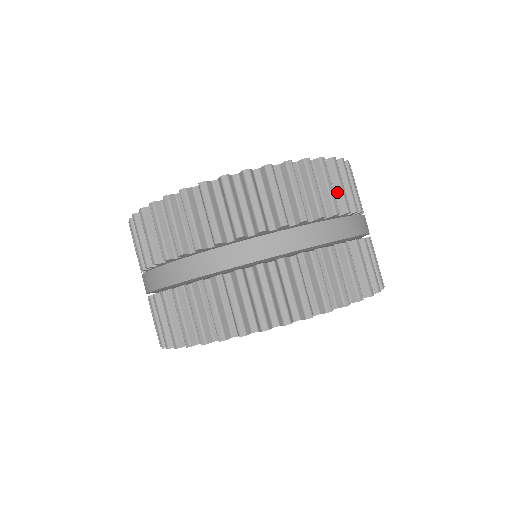
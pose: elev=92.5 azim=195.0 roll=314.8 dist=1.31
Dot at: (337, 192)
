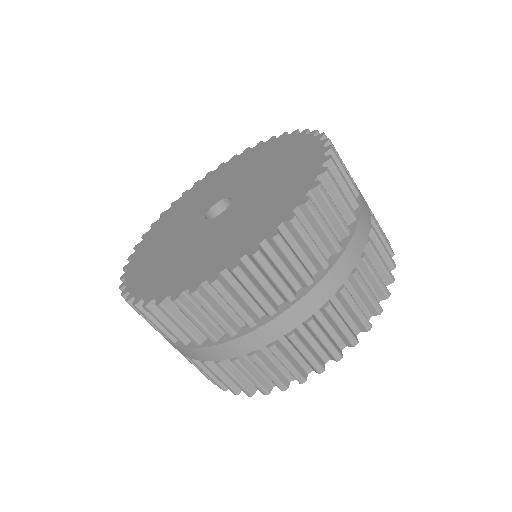
Dot at: (272, 284)
